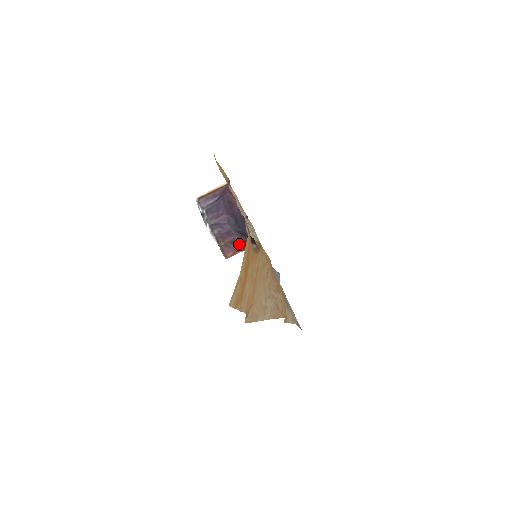
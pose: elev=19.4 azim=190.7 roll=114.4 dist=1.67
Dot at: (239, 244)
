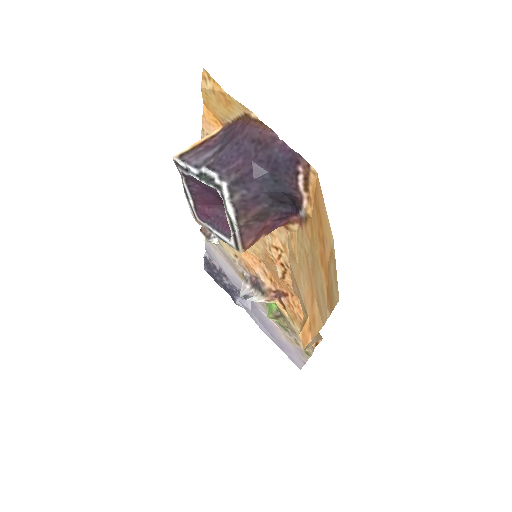
Dot at: (264, 221)
